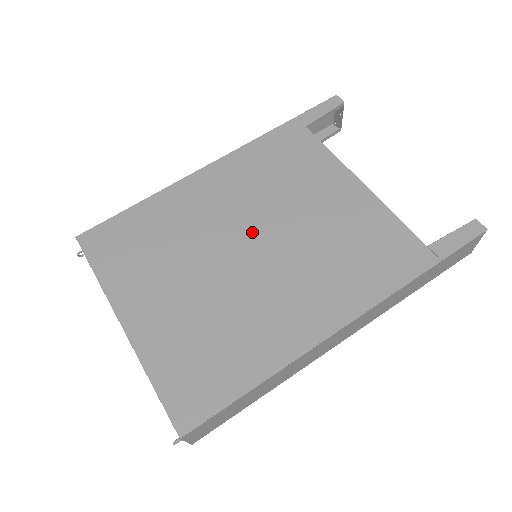
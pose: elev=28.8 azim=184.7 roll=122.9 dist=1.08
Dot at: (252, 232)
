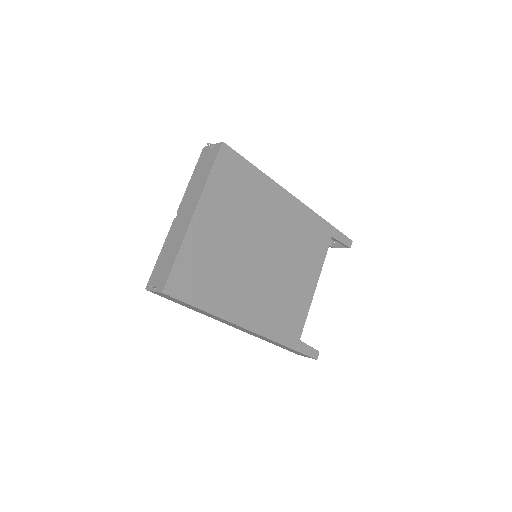
Dot at: (271, 250)
